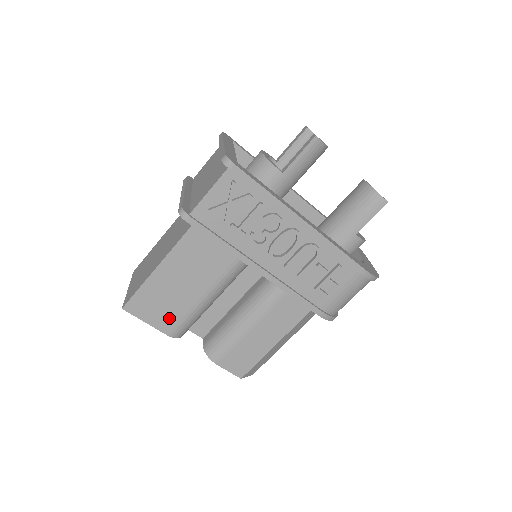
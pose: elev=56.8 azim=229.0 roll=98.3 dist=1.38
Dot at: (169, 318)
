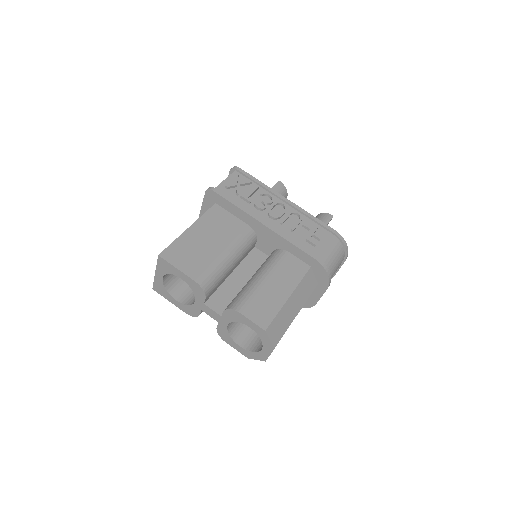
Dot at: (197, 266)
